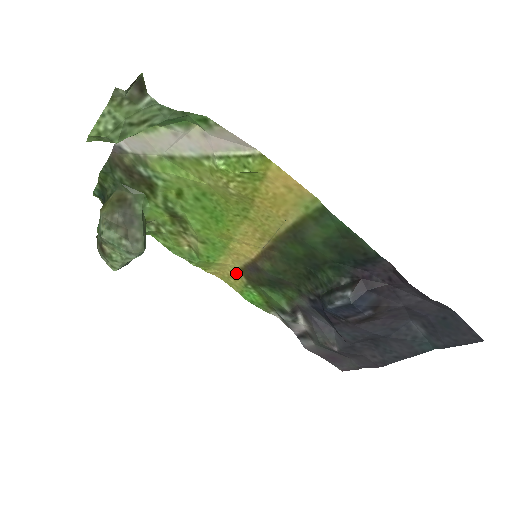
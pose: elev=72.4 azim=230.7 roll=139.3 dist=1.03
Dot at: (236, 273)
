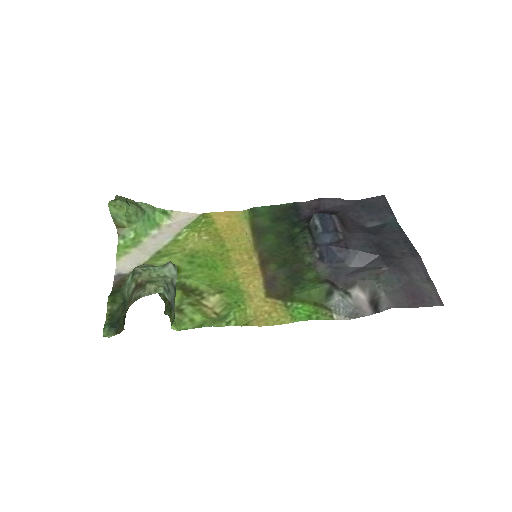
Dot at: (268, 303)
